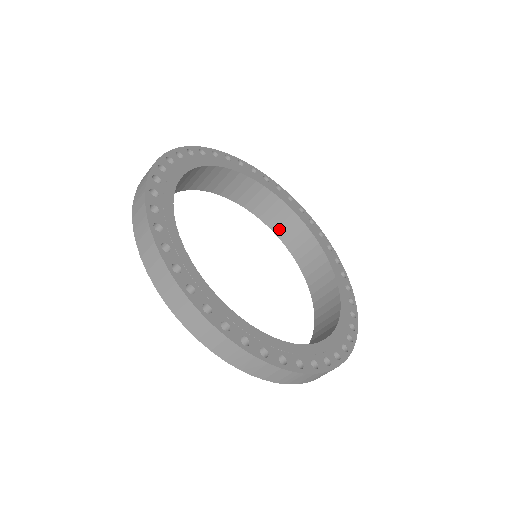
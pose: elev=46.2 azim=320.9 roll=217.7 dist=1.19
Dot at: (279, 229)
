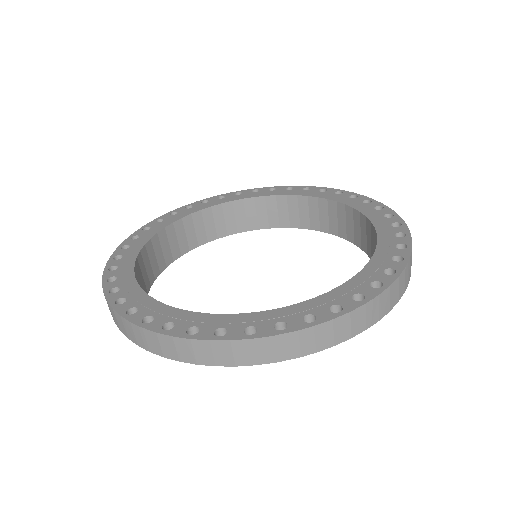
Dot at: (229, 228)
